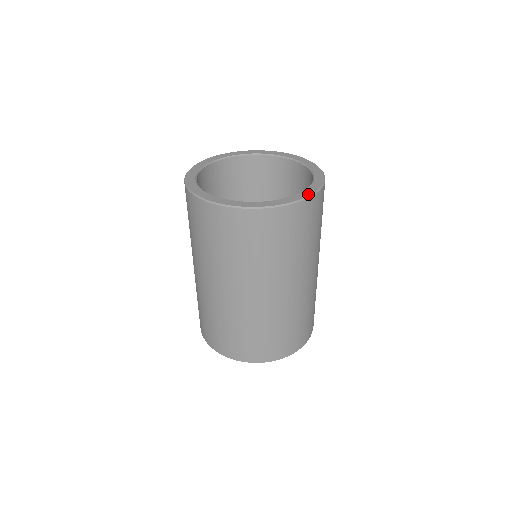
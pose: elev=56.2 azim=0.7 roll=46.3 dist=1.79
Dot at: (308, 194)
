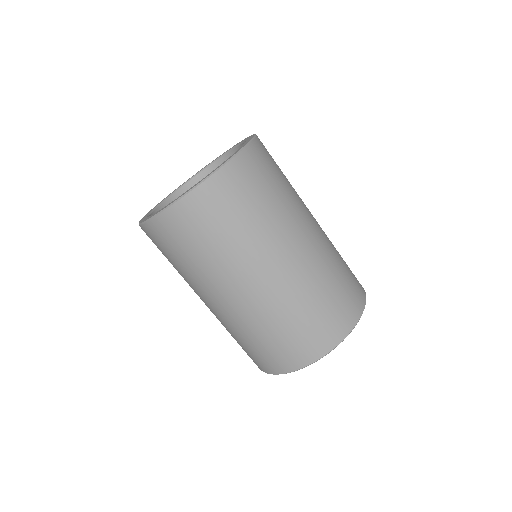
Dot at: (251, 138)
